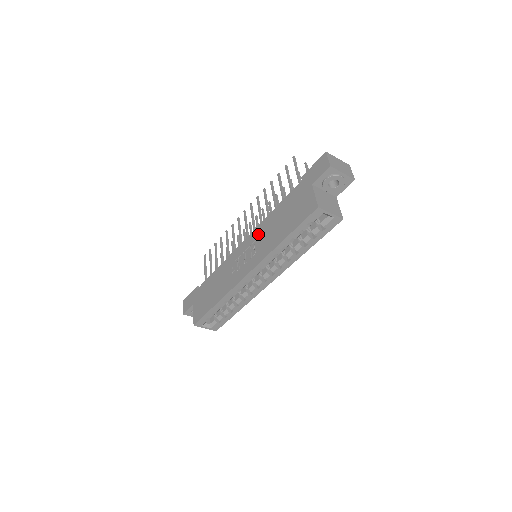
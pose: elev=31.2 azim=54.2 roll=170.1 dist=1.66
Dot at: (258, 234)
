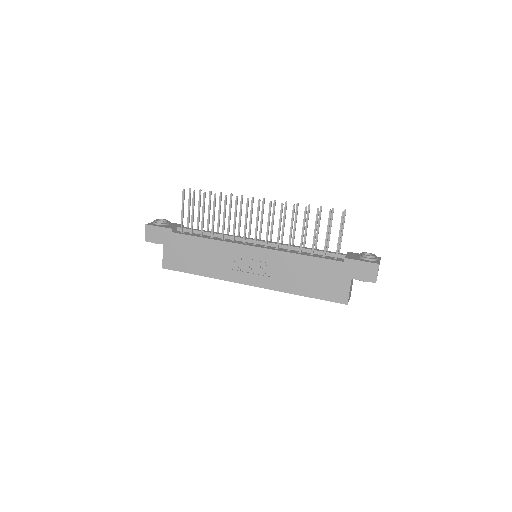
Dot at: (275, 260)
